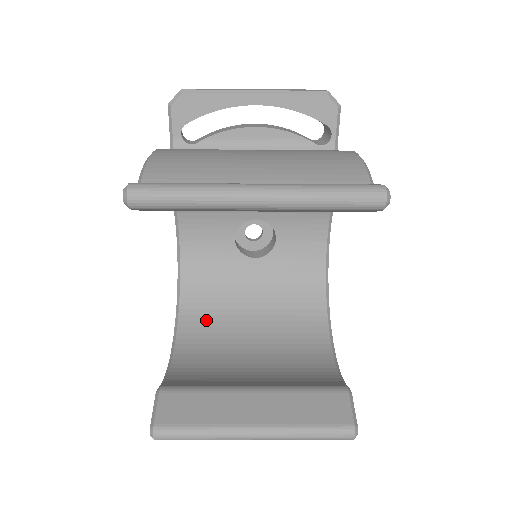
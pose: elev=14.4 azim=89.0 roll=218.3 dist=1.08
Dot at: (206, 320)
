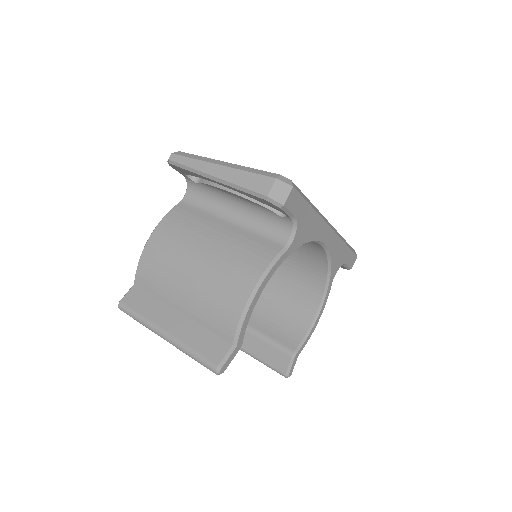
Dot at: occluded
